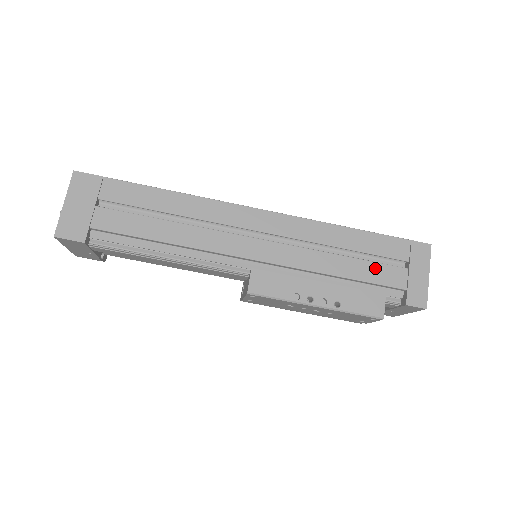
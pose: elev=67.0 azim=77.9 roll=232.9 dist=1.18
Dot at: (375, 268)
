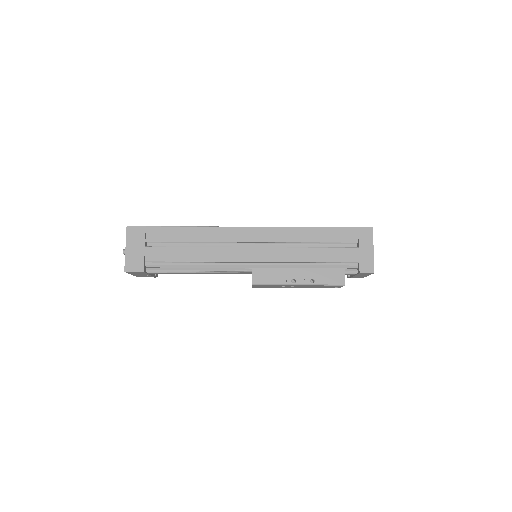
Dot at: (335, 252)
